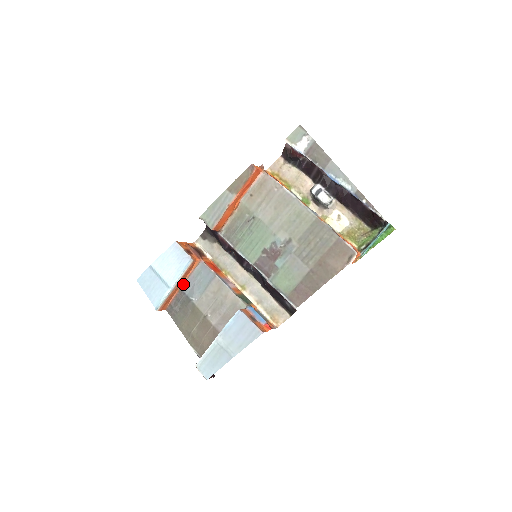
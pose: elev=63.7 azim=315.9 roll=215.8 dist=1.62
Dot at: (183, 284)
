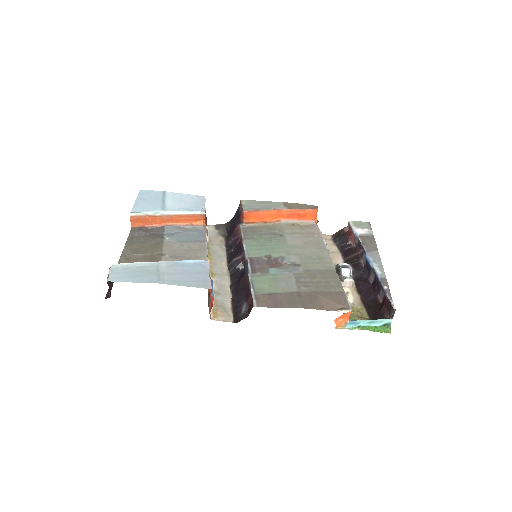
Dot at: (171, 225)
